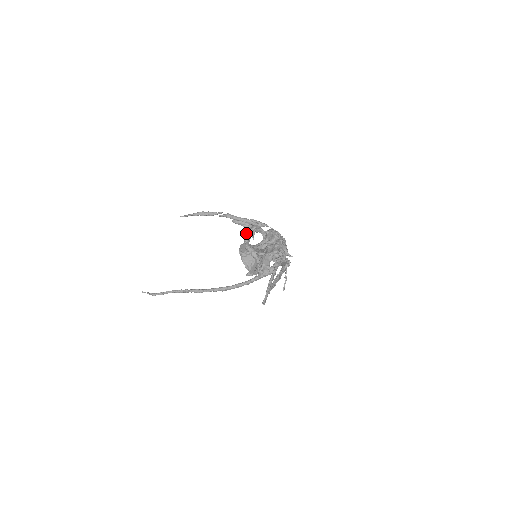
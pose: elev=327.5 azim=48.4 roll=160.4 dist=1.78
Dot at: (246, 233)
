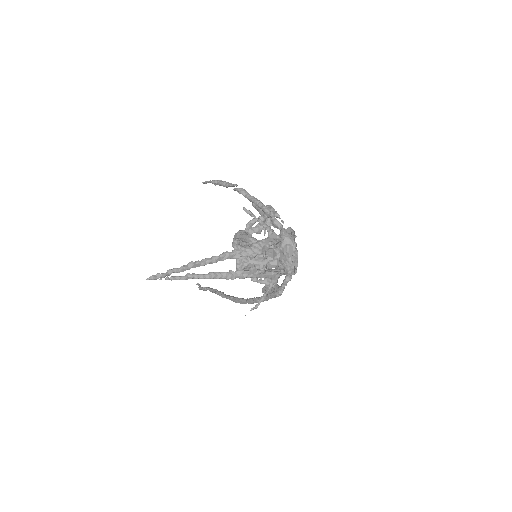
Dot at: (252, 219)
